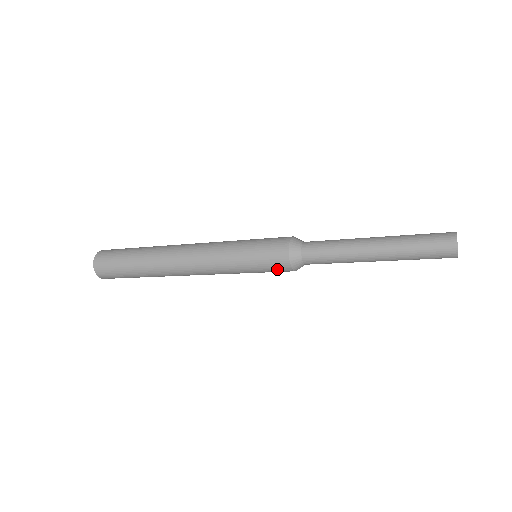
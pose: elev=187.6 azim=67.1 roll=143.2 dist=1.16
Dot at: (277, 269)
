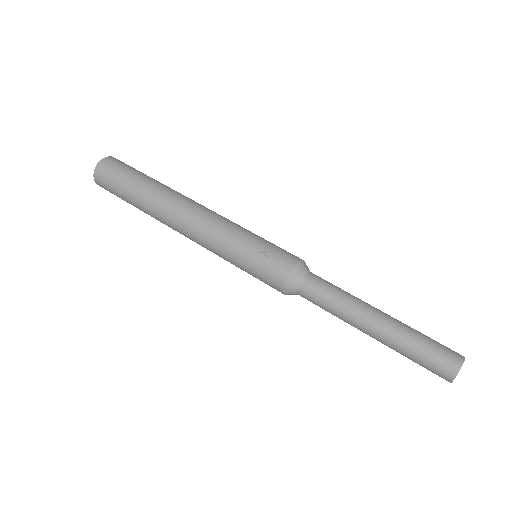
Dot at: occluded
